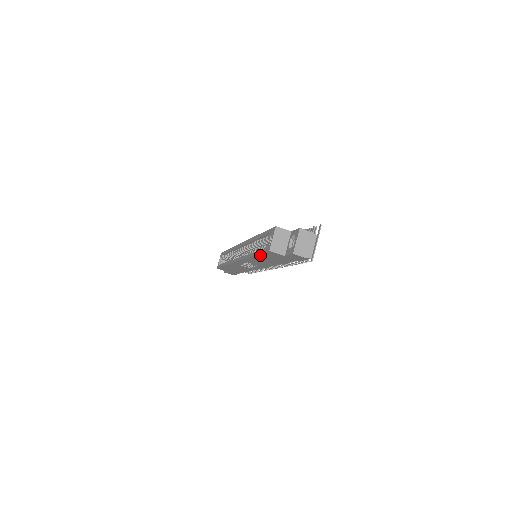
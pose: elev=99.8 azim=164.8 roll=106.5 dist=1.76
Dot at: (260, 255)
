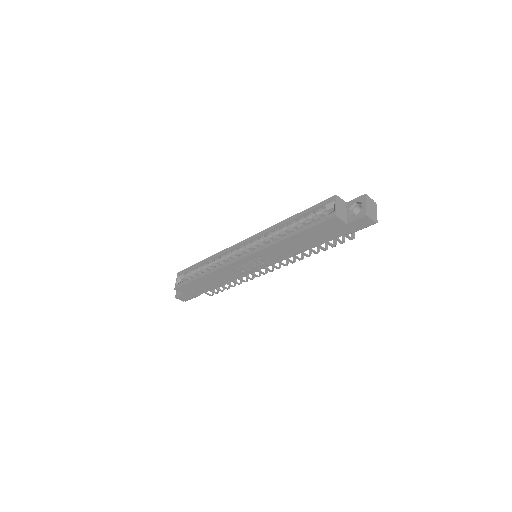
Dot at: (306, 231)
